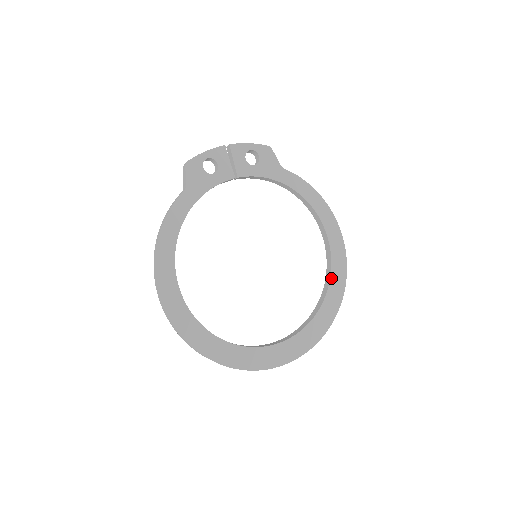
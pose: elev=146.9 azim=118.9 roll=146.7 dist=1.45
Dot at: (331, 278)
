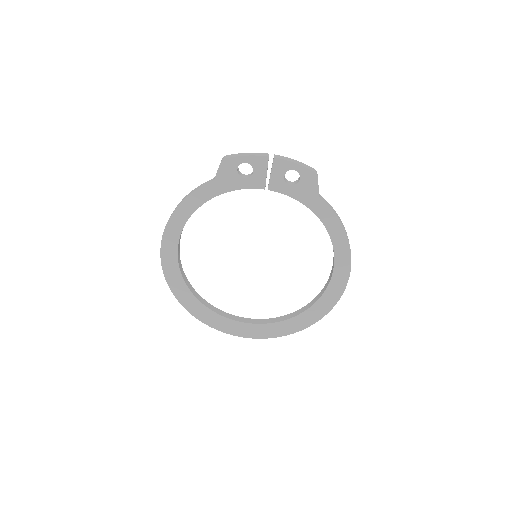
Dot at: (317, 302)
